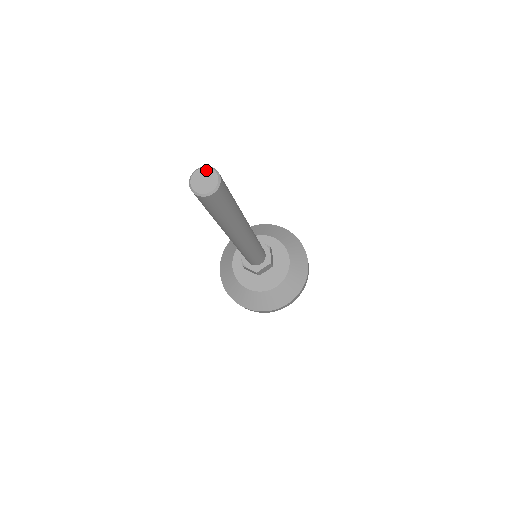
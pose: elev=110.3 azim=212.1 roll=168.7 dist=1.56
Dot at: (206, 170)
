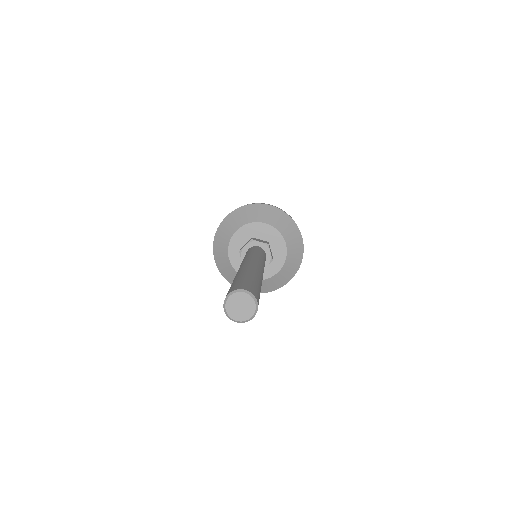
Dot at: (240, 295)
